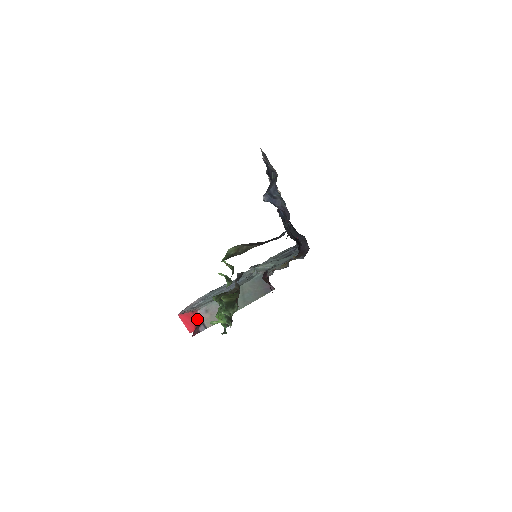
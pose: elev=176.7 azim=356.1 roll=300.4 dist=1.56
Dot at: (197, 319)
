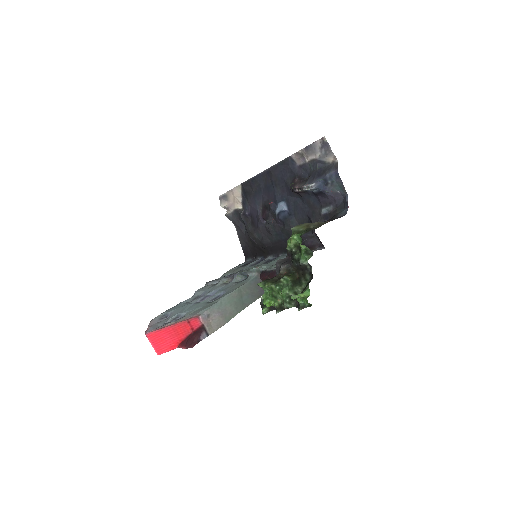
Dot at: (193, 328)
